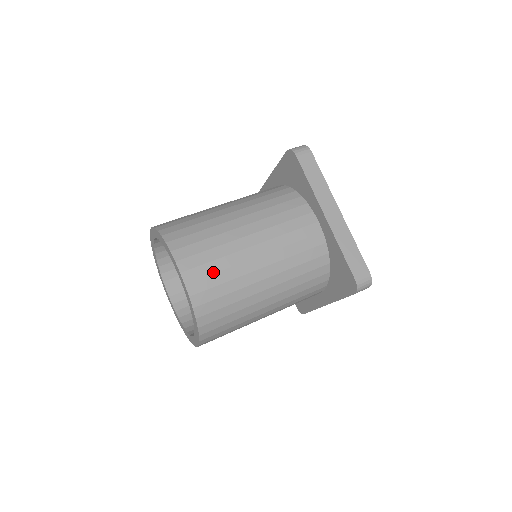
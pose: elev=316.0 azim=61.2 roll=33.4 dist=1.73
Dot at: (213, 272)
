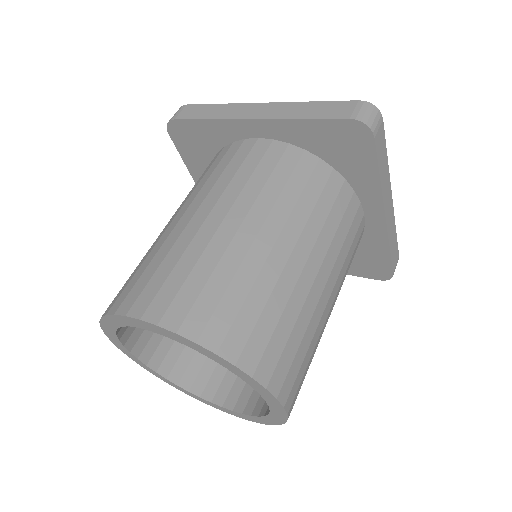
Dot at: (305, 370)
